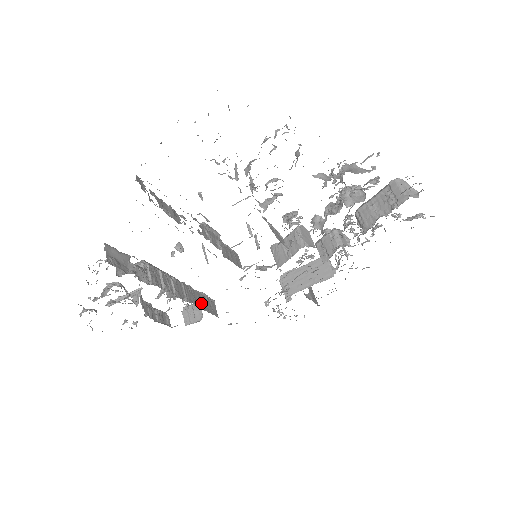
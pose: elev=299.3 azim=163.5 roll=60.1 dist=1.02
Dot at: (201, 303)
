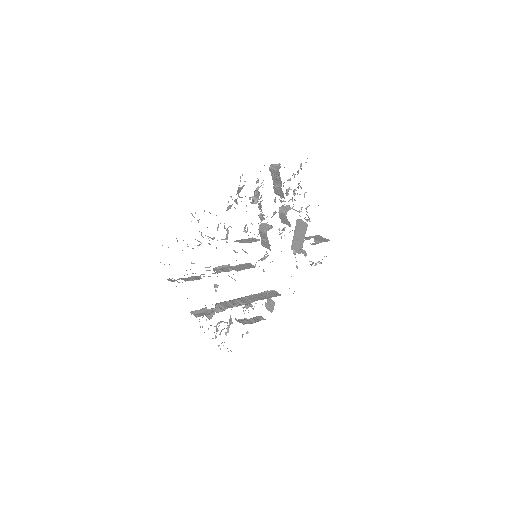
Dot at: (264, 297)
